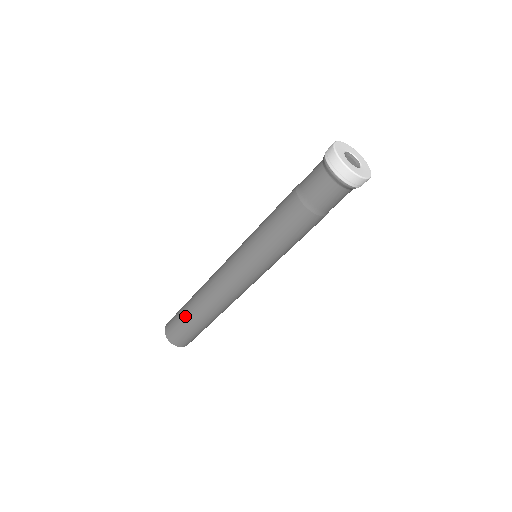
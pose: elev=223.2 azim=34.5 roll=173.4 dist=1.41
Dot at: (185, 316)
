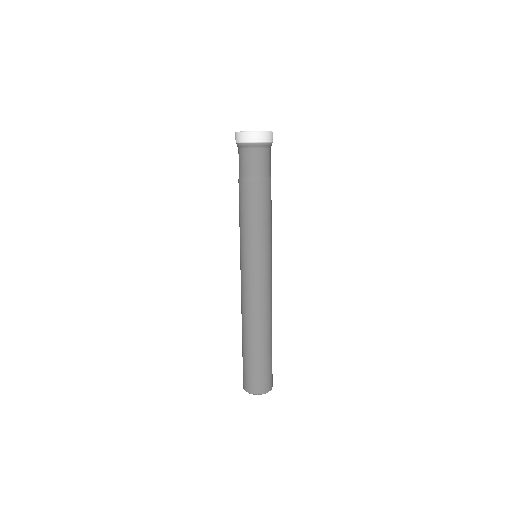
Dot at: (242, 351)
